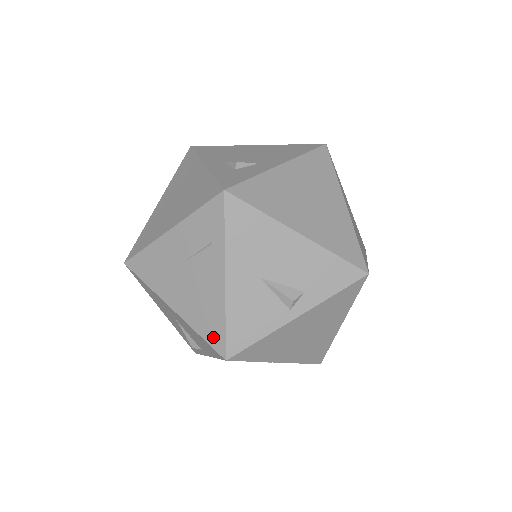
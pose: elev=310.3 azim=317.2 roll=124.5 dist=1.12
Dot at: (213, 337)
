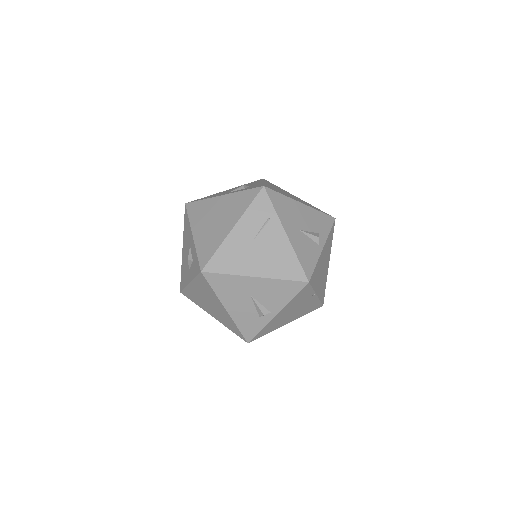
Dot at: (294, 274)
